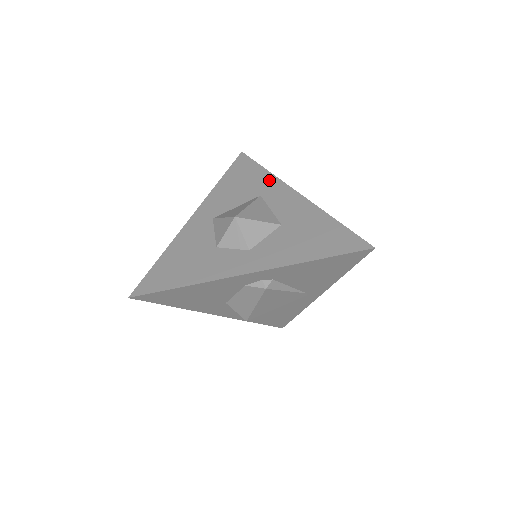
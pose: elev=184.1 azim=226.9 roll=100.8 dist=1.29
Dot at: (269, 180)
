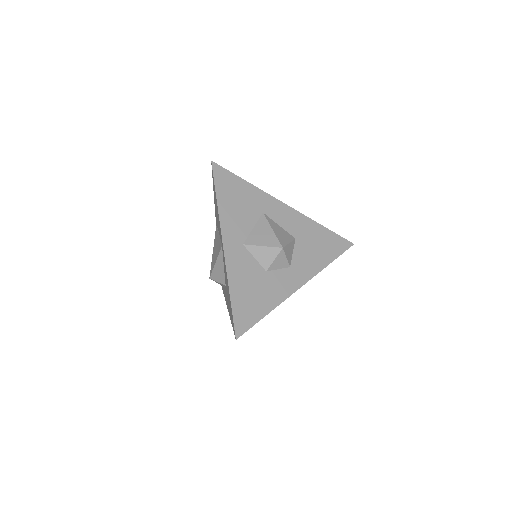
Dot at: (259, 195)
